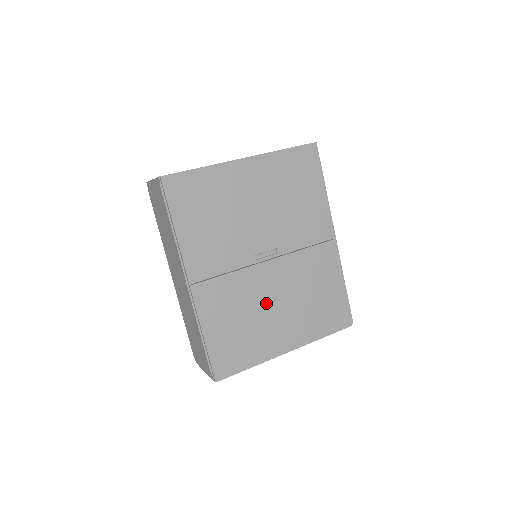
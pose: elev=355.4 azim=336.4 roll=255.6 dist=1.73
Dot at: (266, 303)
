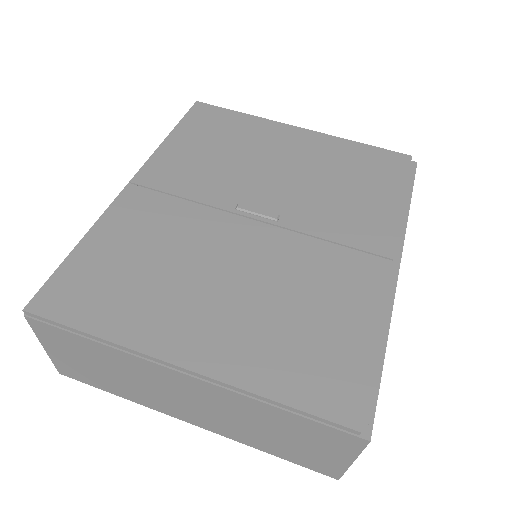
Dot at: (208, 265)
